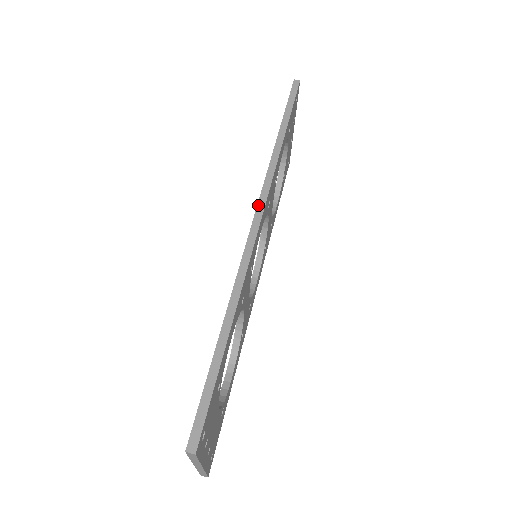
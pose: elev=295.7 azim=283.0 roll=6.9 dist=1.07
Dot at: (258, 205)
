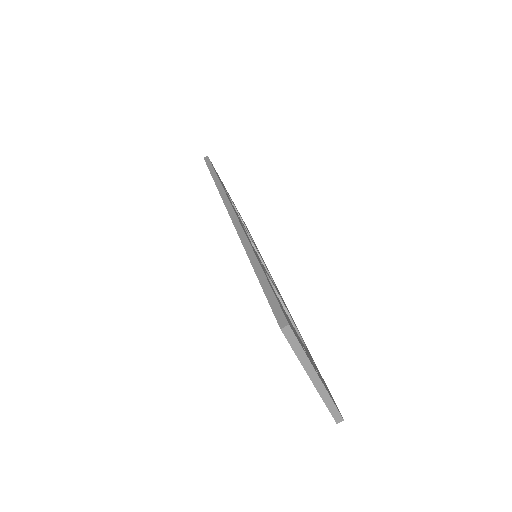
Dot at: (227, 209)
